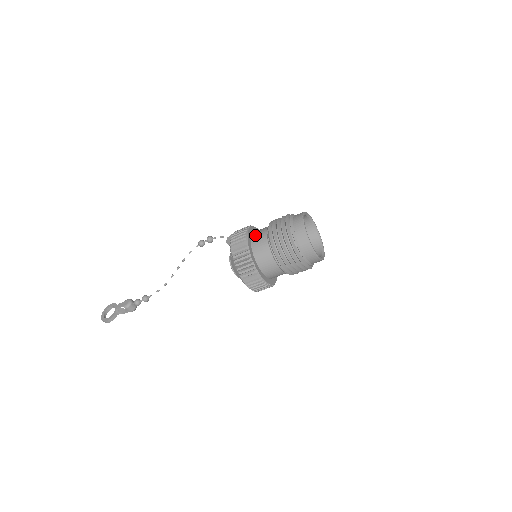
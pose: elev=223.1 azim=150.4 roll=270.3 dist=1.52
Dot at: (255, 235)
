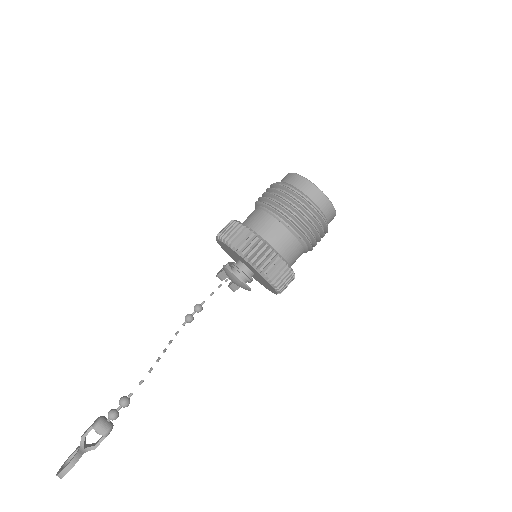
Dot at: occluded
